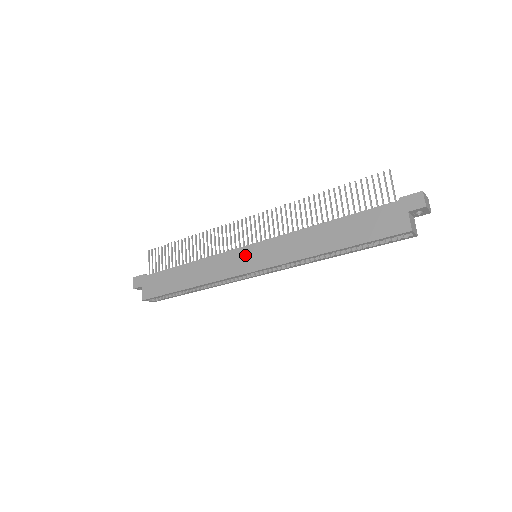
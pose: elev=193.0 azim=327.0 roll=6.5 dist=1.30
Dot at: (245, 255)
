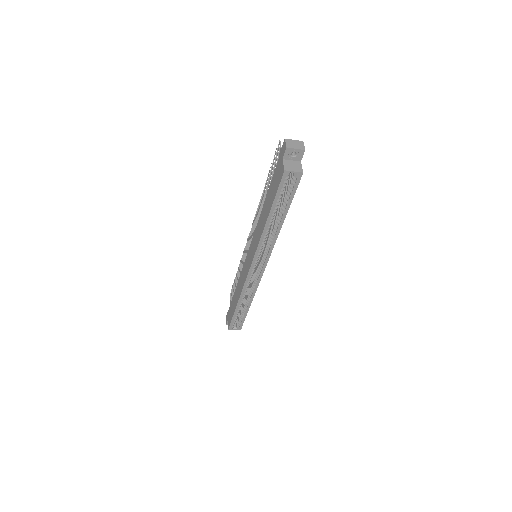
Dot at: (248, 258)
